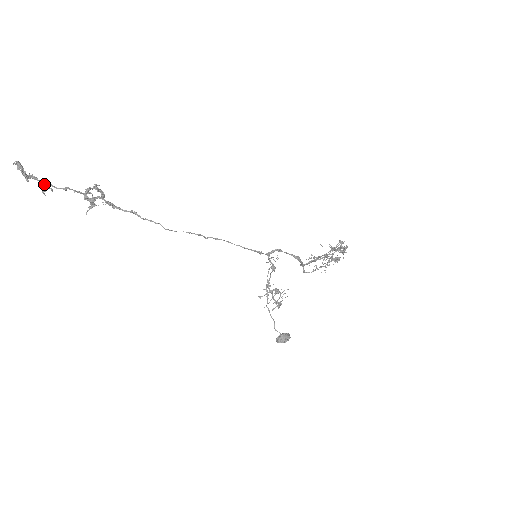
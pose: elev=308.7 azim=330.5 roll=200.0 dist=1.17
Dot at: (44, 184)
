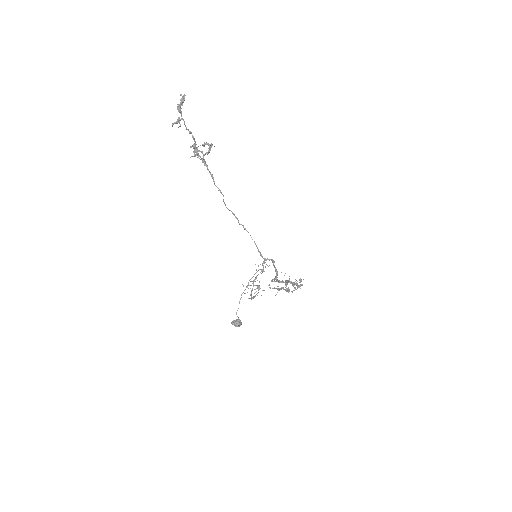
Dot at: (180, 119)
